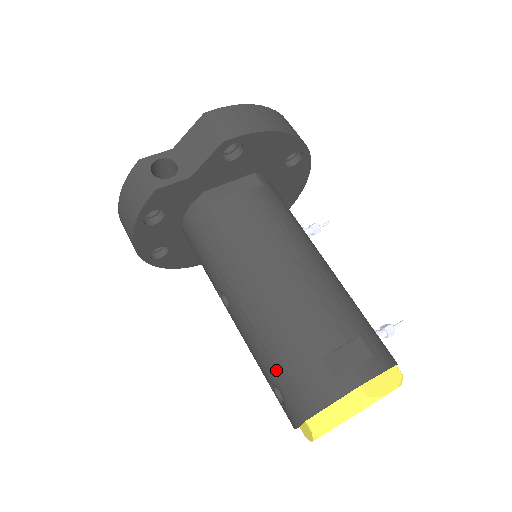
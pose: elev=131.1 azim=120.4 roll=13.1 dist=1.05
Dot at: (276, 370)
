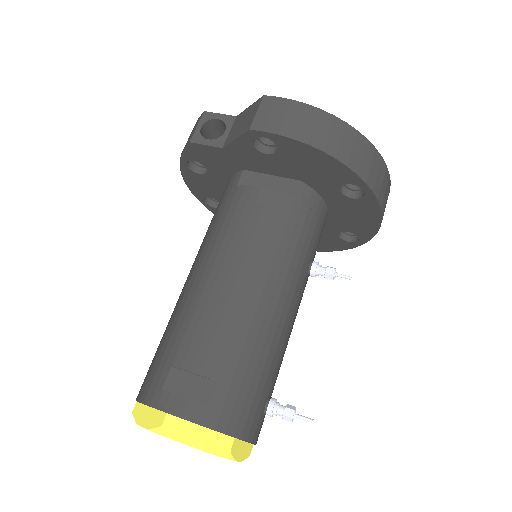
Dot at: (158, 347)
